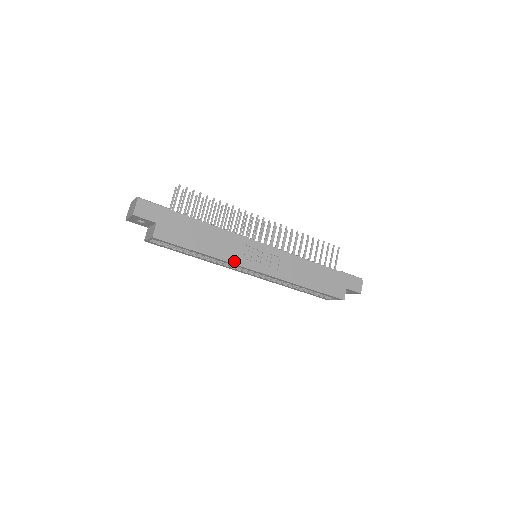
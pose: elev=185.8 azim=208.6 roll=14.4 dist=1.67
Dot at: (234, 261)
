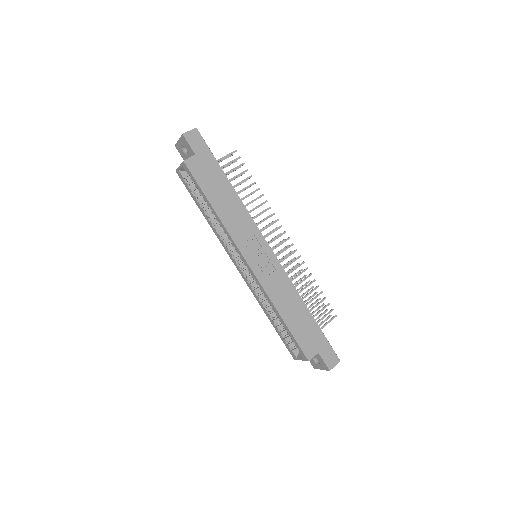
Dot at: (234, 236)
